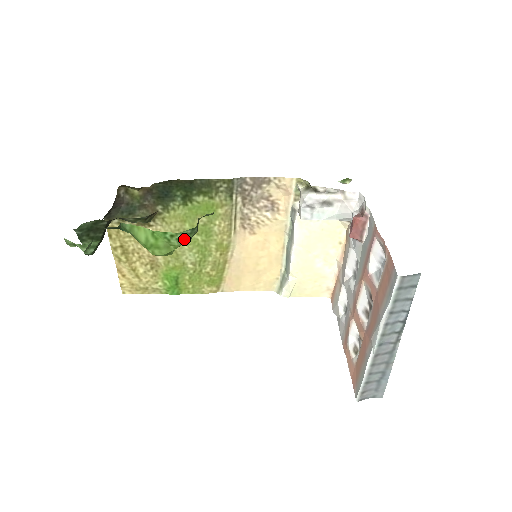
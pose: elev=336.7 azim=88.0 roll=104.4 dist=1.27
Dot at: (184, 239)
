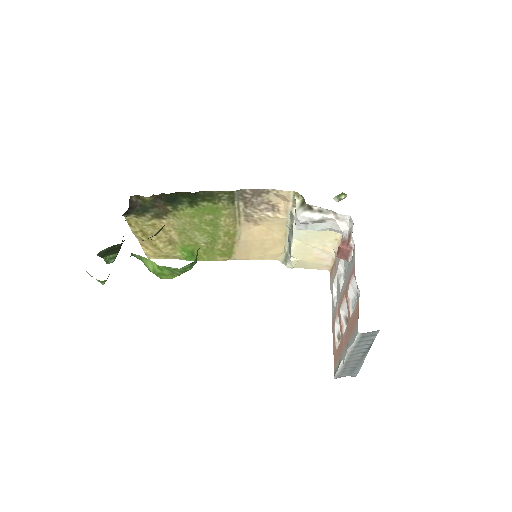
Dot at: (185, 271)
